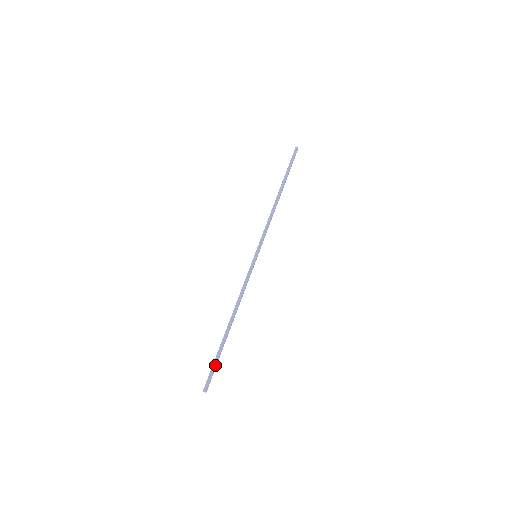
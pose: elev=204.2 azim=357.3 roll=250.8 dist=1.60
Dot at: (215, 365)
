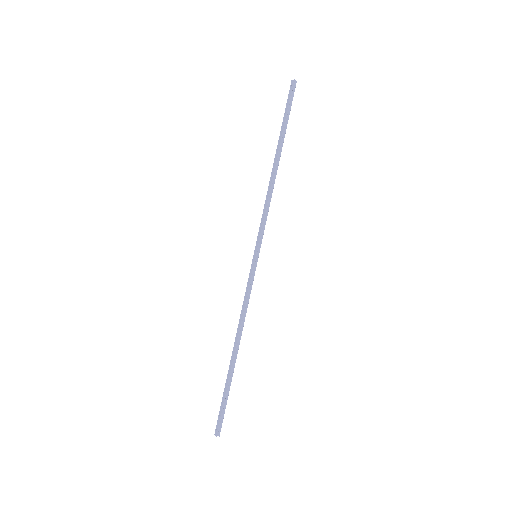
Dot at: (226, 404)
